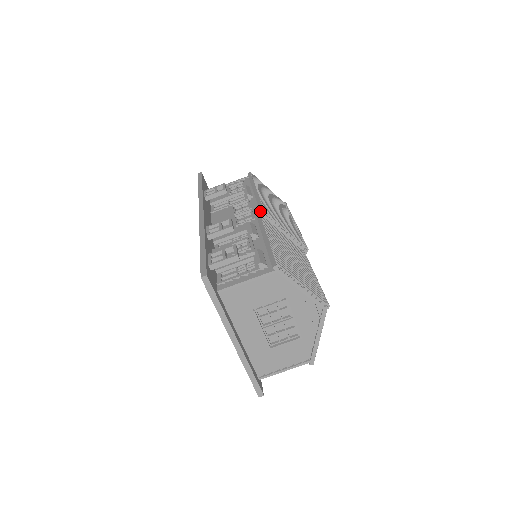
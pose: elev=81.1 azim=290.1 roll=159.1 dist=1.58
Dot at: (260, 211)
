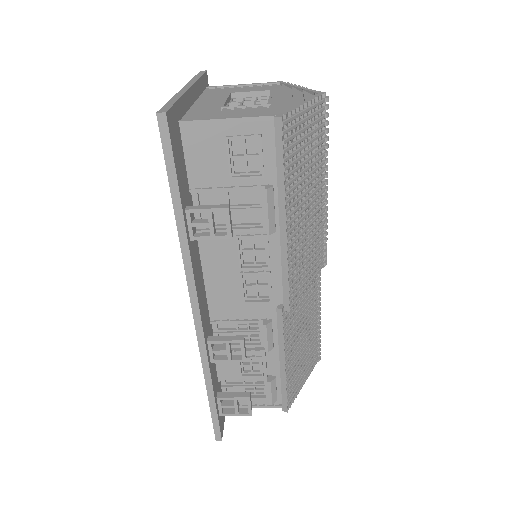
Dot at: (283, 299)
